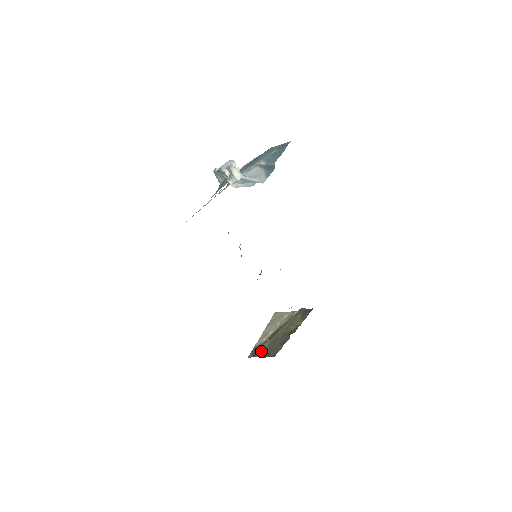
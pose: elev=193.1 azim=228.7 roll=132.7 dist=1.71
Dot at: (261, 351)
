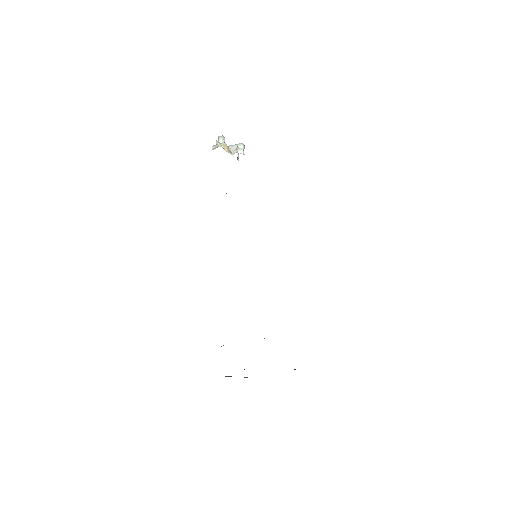
Dot at: occluded
